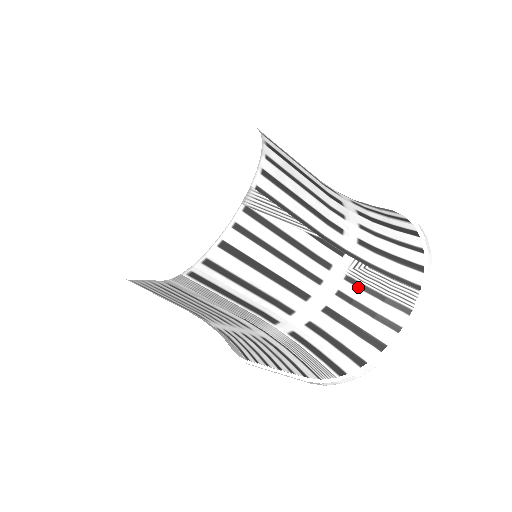
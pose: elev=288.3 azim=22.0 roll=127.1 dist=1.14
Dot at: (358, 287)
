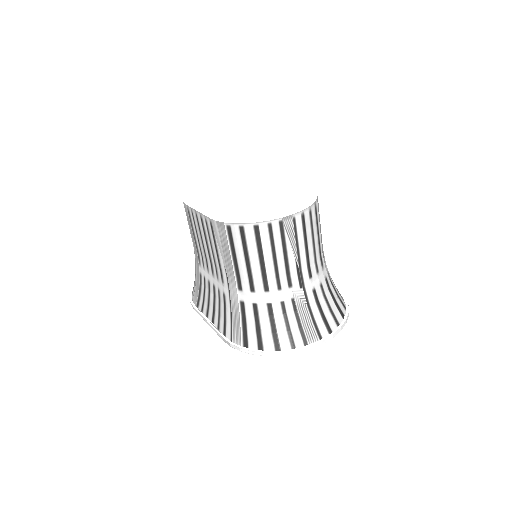
Dot at: (294, 309)
